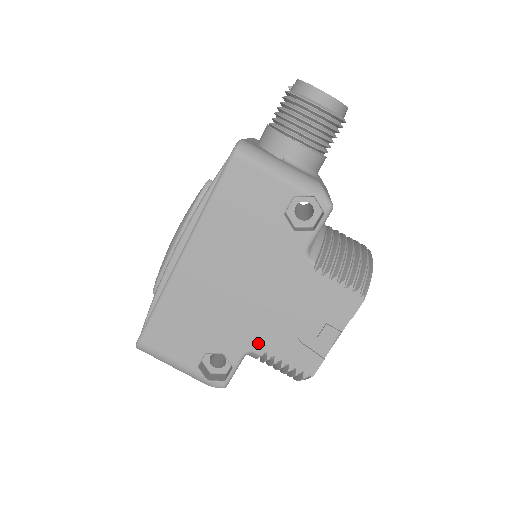
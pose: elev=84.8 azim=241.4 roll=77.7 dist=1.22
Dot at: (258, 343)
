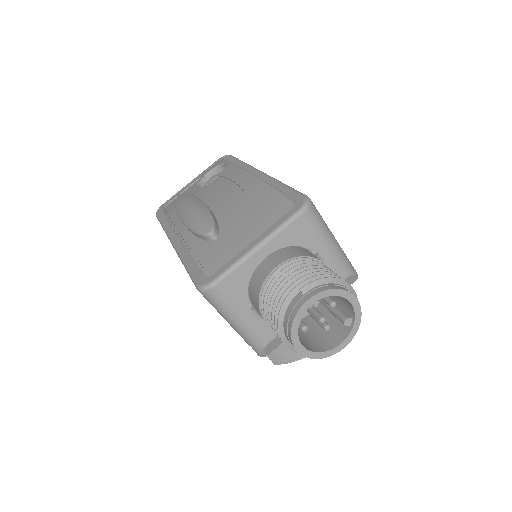
Dot at: occluded
